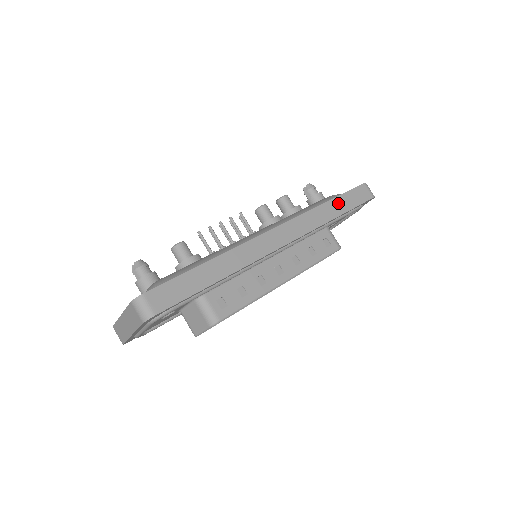
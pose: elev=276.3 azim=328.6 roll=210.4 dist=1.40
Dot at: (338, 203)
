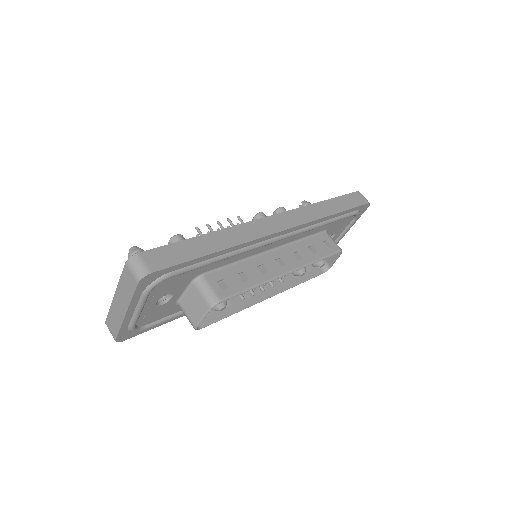
Dot at: (334, 203)
